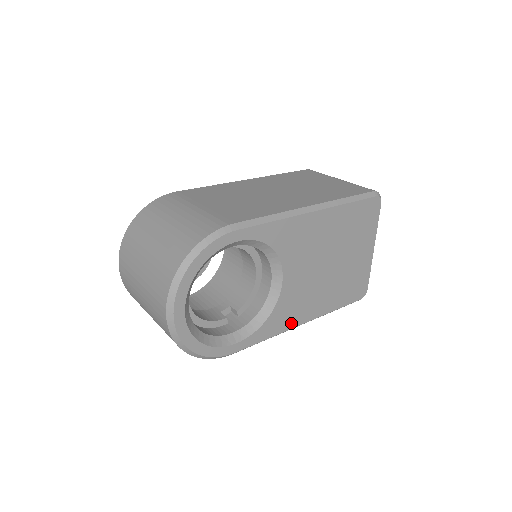
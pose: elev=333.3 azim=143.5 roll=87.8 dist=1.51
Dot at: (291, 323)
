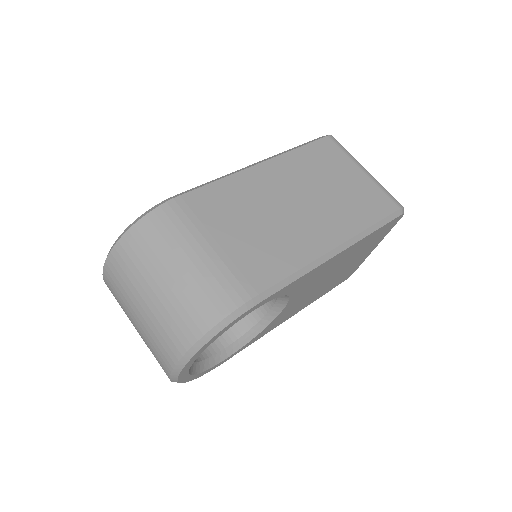
Dot at: (279, 323)
